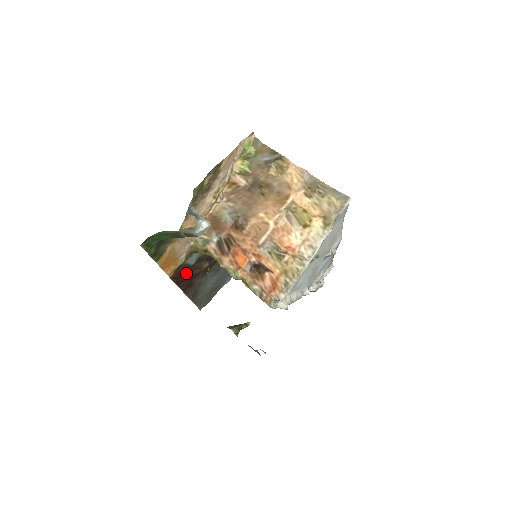
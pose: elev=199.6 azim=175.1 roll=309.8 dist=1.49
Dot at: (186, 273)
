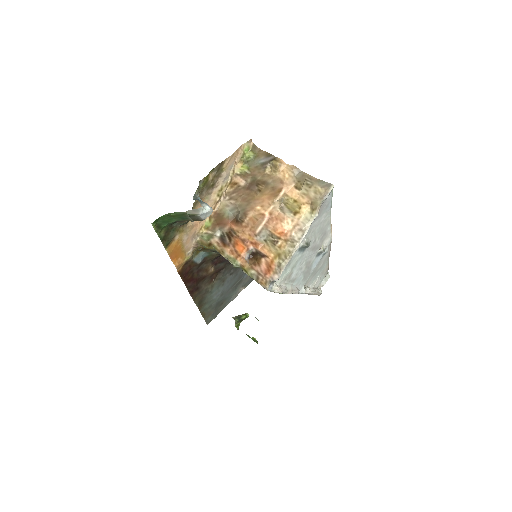
Dot at: (193, 273)
